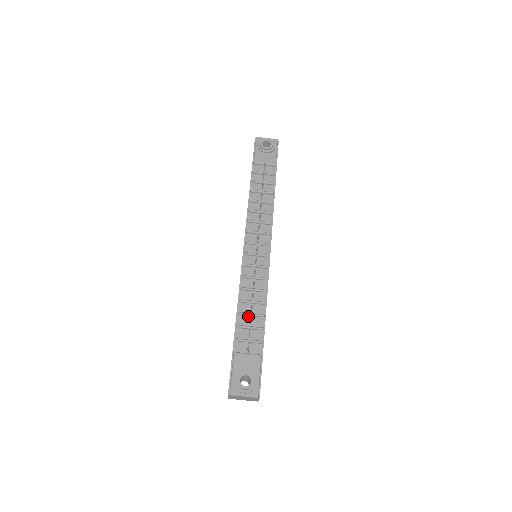
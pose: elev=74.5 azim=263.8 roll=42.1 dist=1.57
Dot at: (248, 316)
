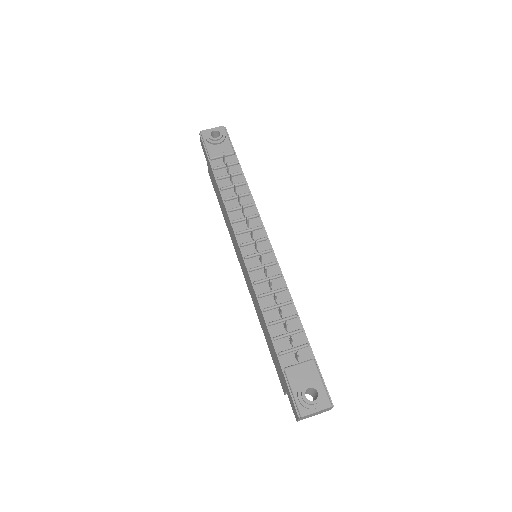
Dot at: (280, 323)
